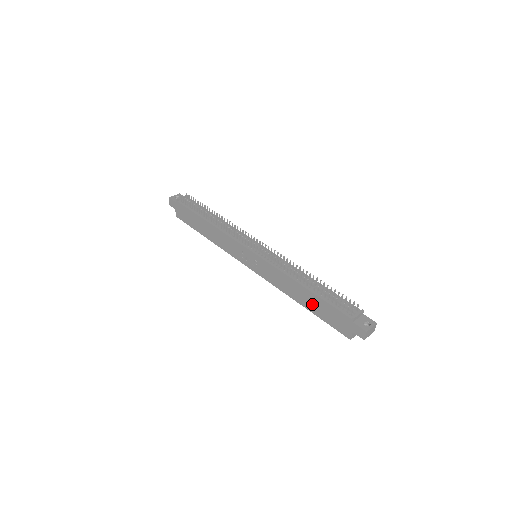
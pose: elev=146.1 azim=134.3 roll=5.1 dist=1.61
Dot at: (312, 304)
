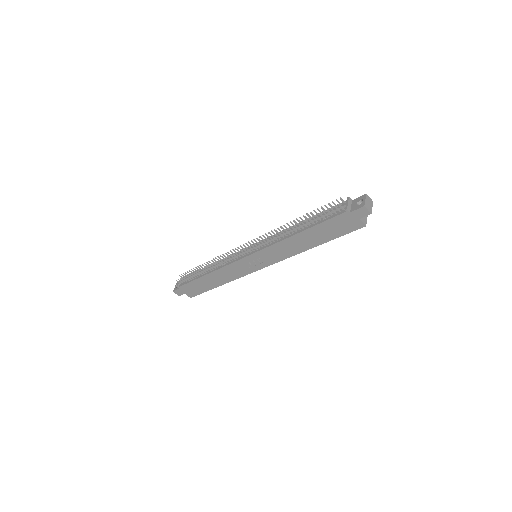
Dot at: (317, 237)
